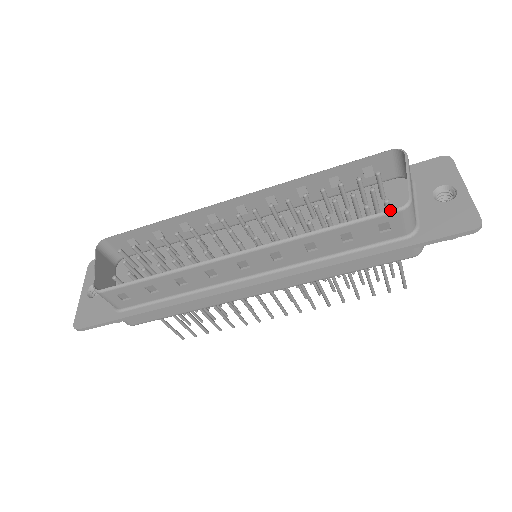
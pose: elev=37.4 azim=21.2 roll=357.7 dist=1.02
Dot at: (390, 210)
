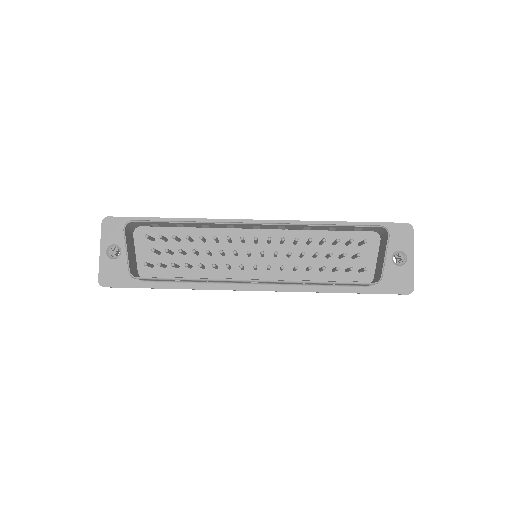
Dot at: (367, 283)
